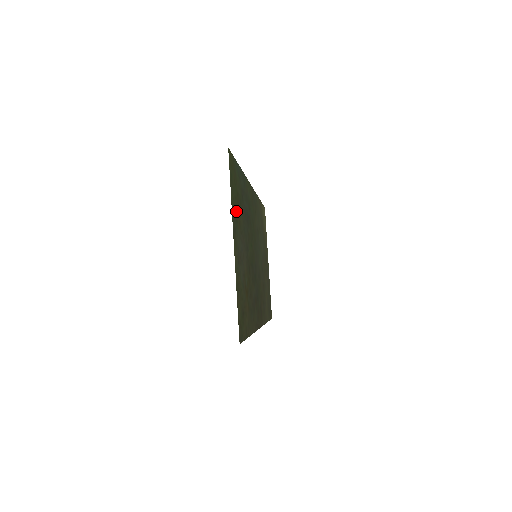
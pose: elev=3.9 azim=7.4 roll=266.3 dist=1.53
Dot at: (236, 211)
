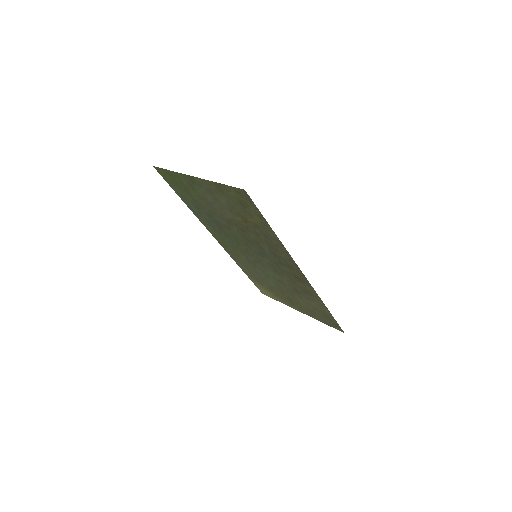
Dot at: (188, 187)
